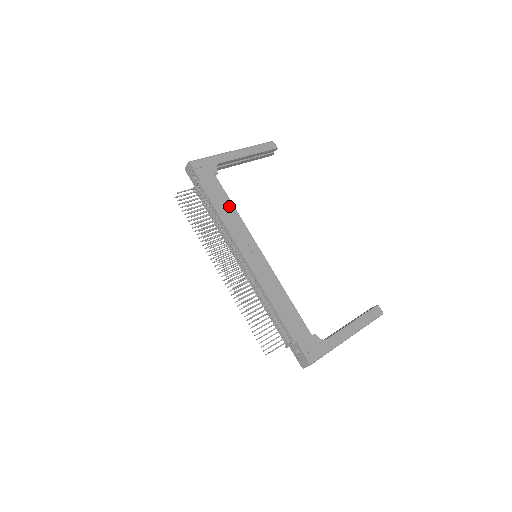
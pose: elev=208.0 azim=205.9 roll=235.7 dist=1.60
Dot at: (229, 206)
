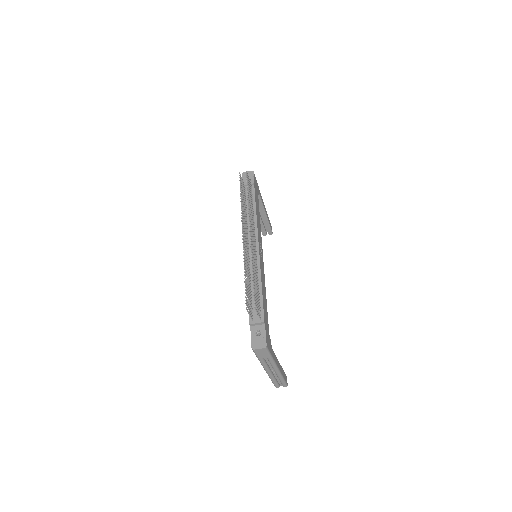
Dot at: (259, 215)
